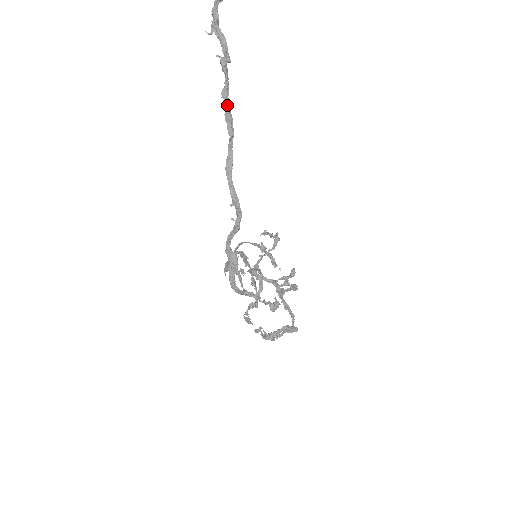
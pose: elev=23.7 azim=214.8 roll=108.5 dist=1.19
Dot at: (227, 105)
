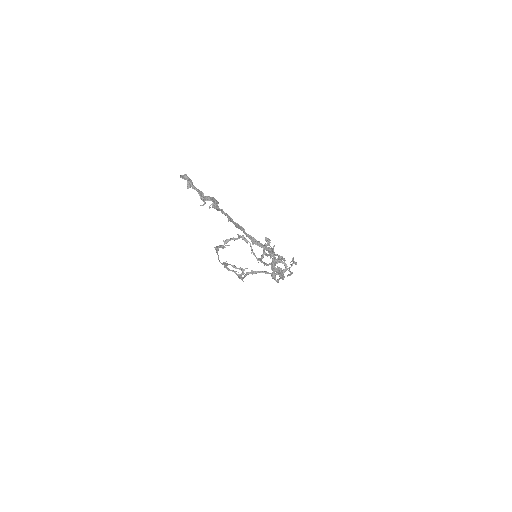
Dot at: (233, 221)
